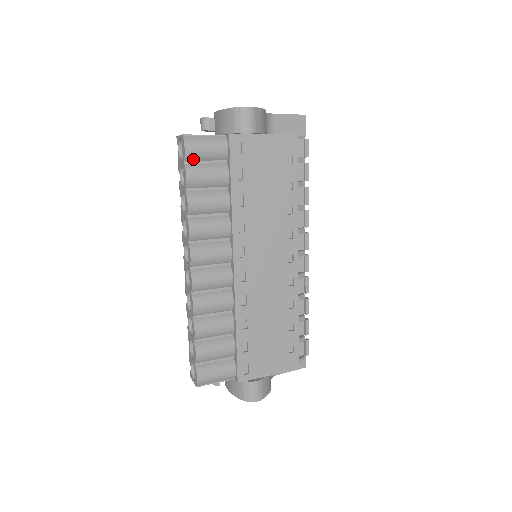
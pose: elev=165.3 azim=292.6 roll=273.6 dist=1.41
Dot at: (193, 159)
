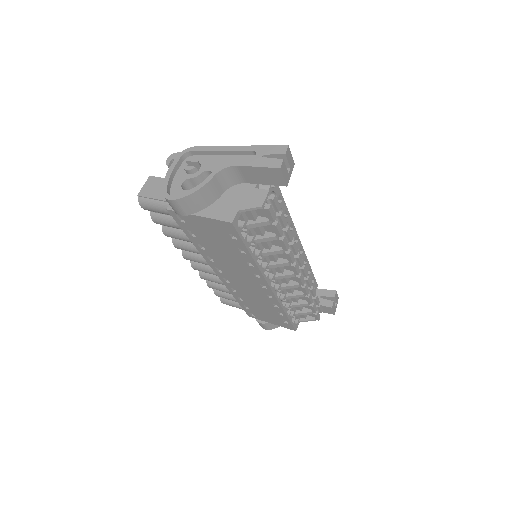
Dot at: occluded
